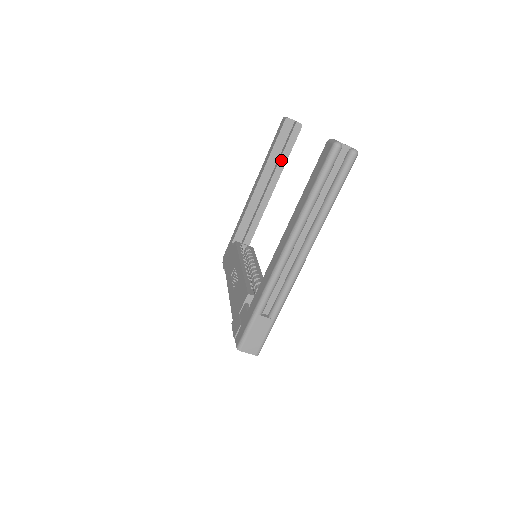
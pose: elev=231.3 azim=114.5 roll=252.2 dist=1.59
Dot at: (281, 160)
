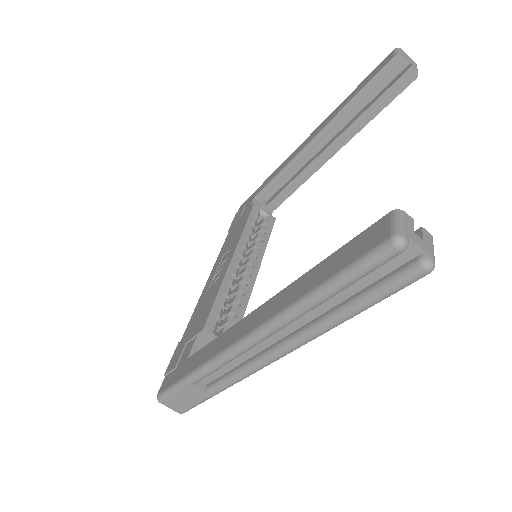
Dot at: (362, 117)
